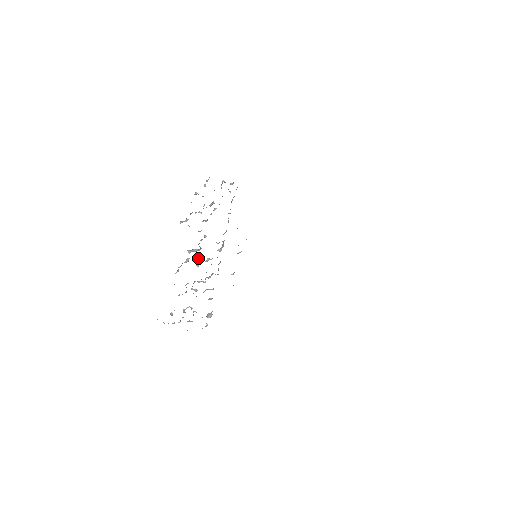
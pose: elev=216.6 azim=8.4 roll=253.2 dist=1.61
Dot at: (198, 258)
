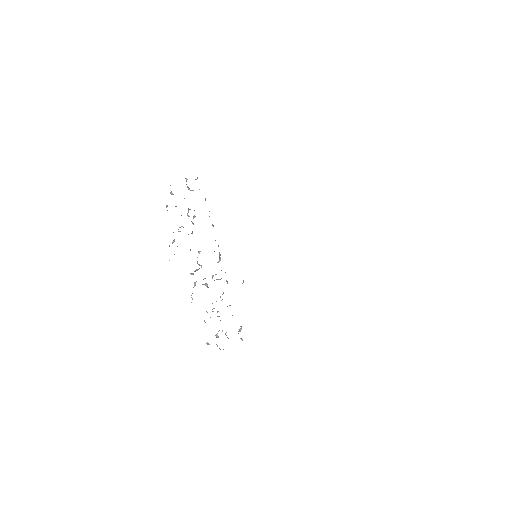
Dot at: (204, 278)
